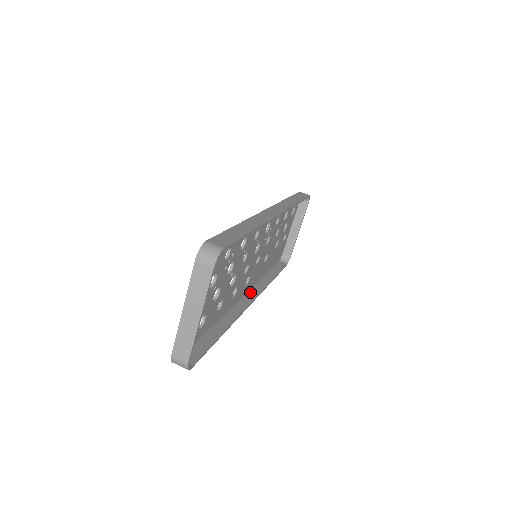
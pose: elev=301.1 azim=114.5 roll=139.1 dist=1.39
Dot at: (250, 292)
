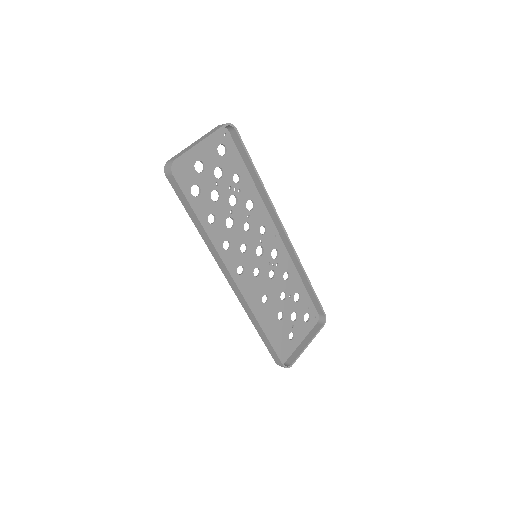
Dot at: occluded
